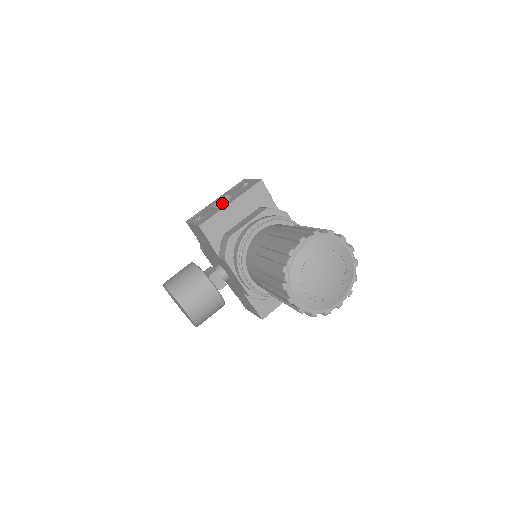
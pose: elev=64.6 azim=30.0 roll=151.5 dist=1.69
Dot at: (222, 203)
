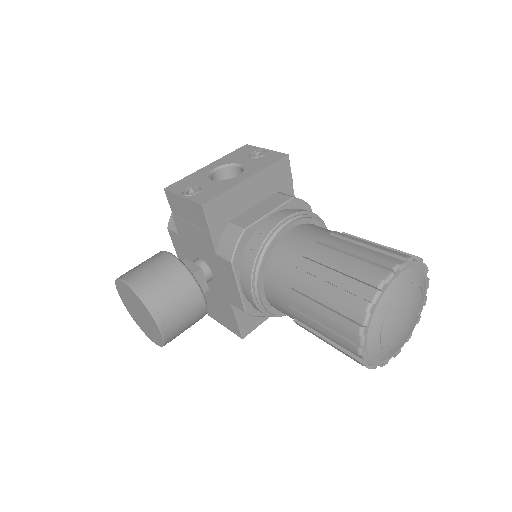
Dot at: (219, 173)
